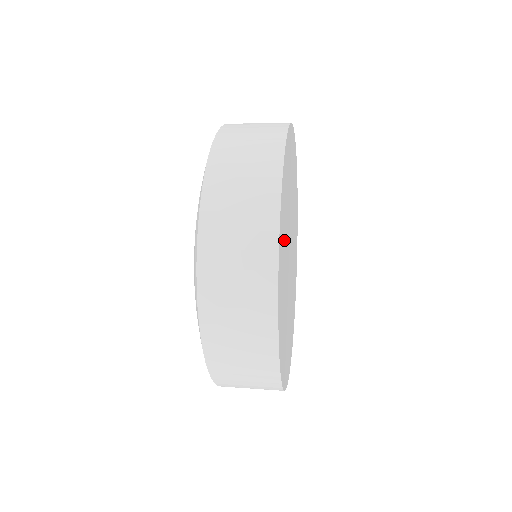
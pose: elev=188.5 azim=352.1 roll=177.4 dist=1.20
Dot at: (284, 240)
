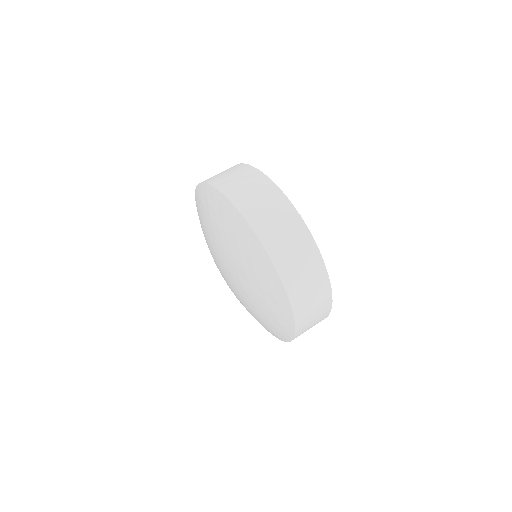
Dot at: occluded
